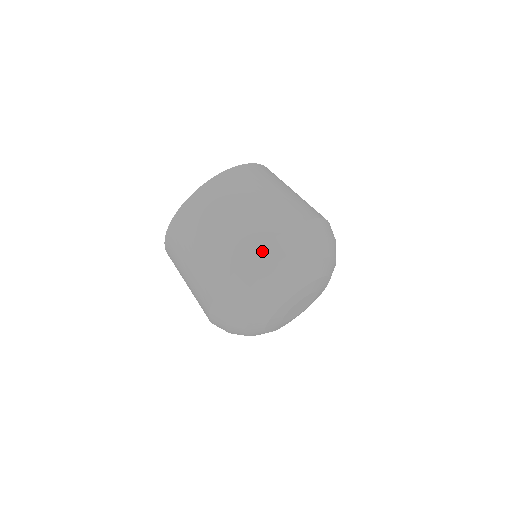
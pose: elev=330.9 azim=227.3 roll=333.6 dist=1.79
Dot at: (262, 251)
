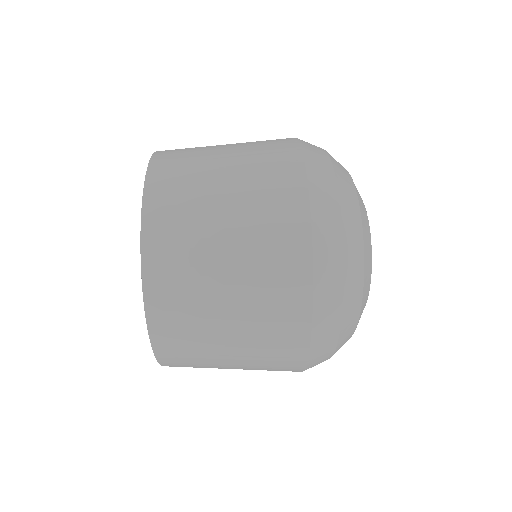
Dot at: (310, 168)
